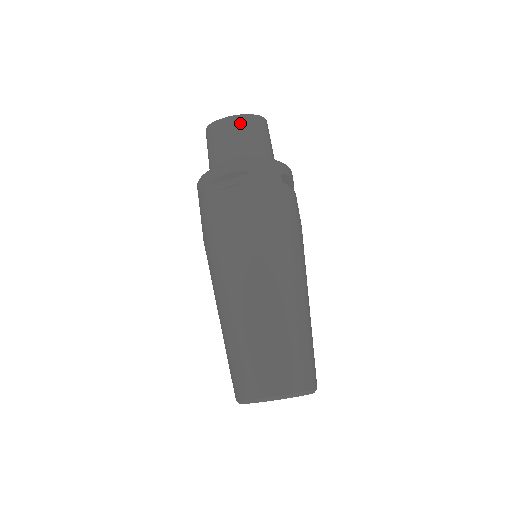
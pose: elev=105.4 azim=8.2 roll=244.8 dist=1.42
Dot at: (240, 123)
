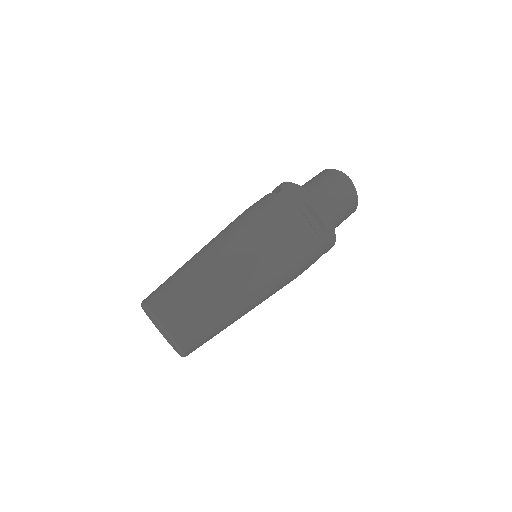
Dot at: (326, 173)
